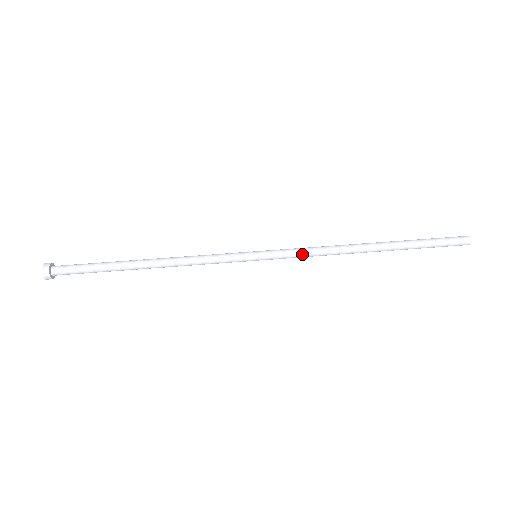
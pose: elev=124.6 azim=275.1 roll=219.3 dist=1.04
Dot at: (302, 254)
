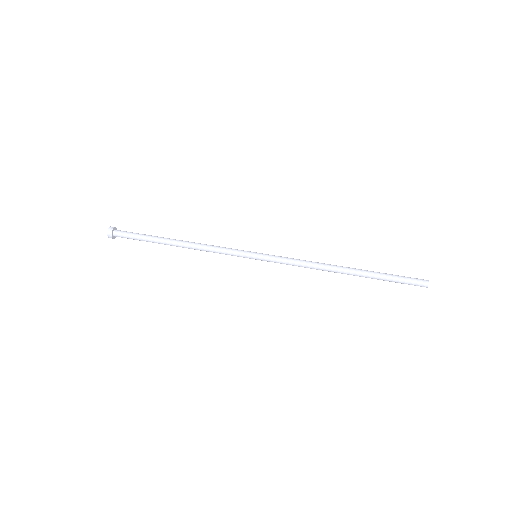
Dot at: (290, 262)
